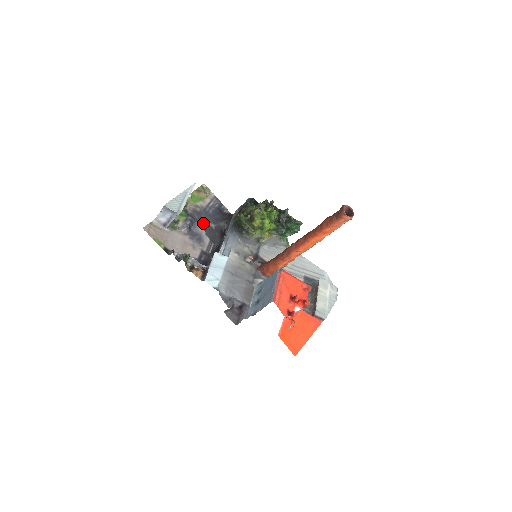
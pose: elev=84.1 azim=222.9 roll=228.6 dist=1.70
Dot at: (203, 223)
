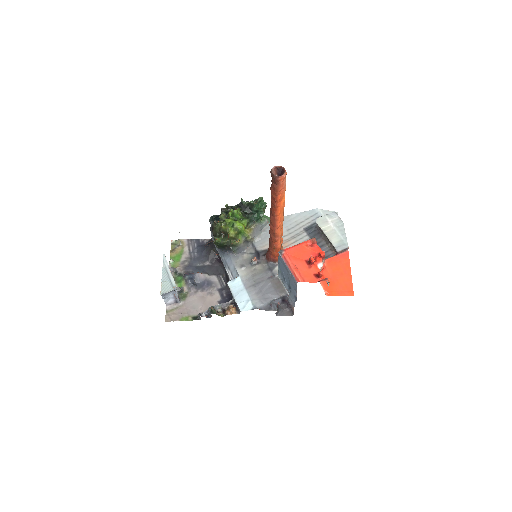
Dot at: (199, 269)
